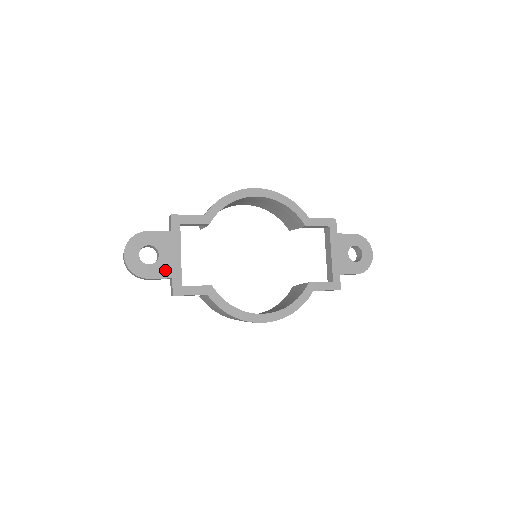
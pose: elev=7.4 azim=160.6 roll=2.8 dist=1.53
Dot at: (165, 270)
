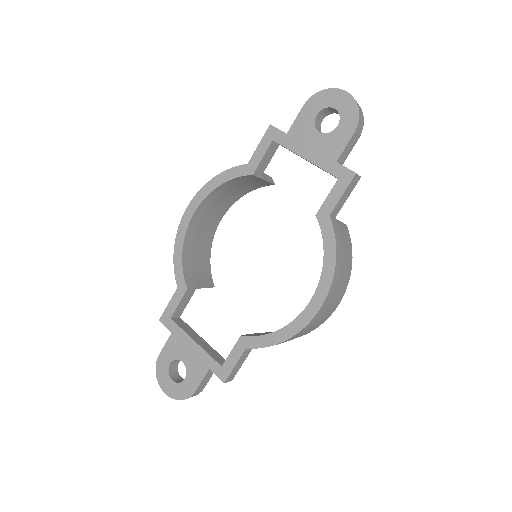
Dot at: (198, 369)
